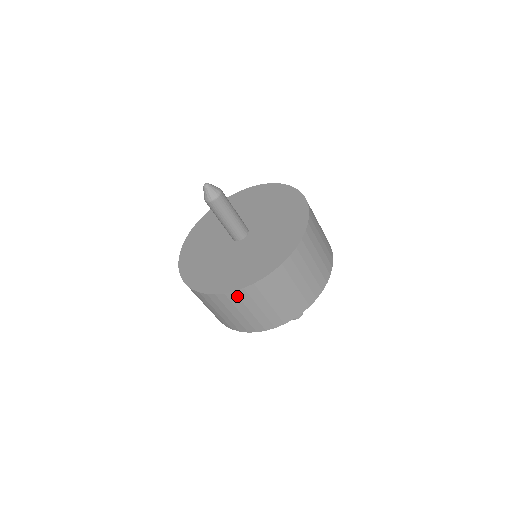
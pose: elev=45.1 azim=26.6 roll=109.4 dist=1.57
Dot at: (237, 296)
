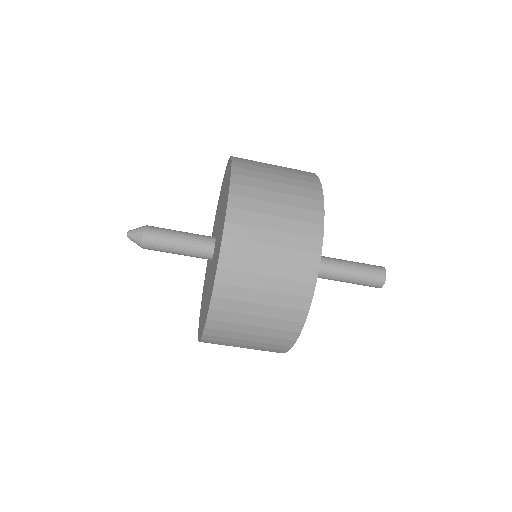
Dot at: (236, 224)
